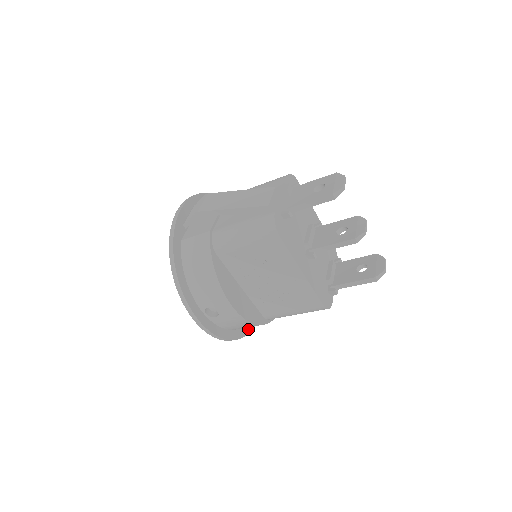
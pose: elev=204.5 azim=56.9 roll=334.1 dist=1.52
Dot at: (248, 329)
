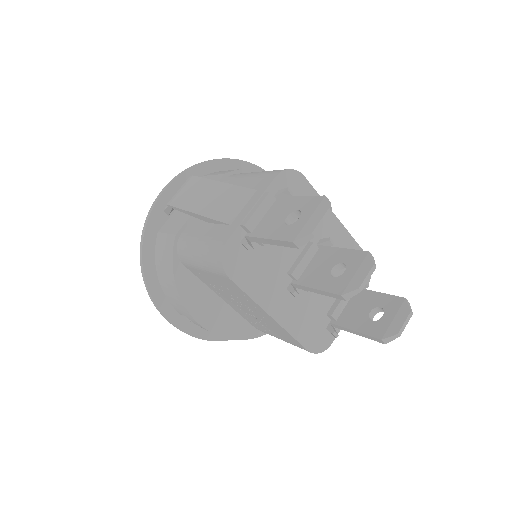
Dot at: occluded
